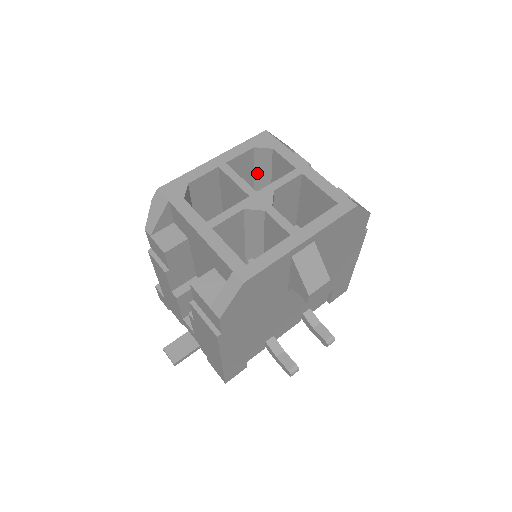
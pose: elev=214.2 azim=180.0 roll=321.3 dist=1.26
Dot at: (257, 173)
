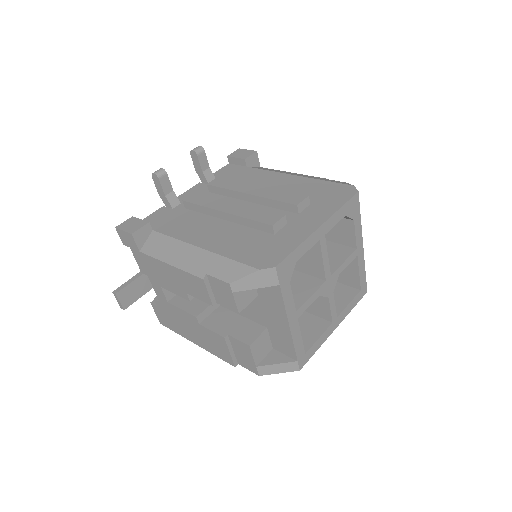
Dot at: occluded
